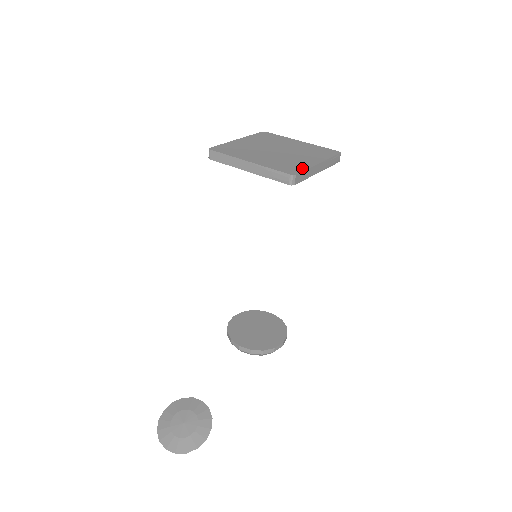
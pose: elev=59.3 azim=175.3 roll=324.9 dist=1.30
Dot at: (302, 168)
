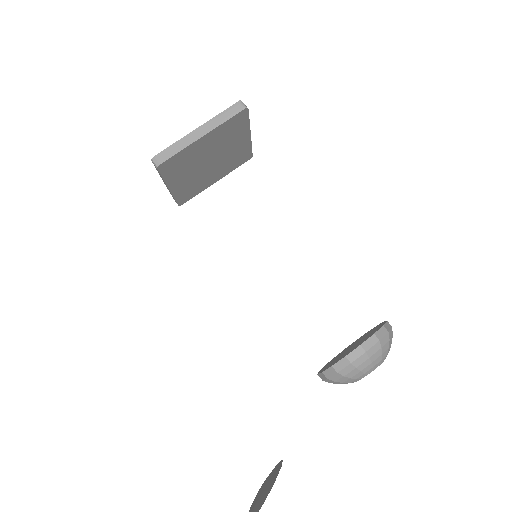
Dot at: (172, 147)
